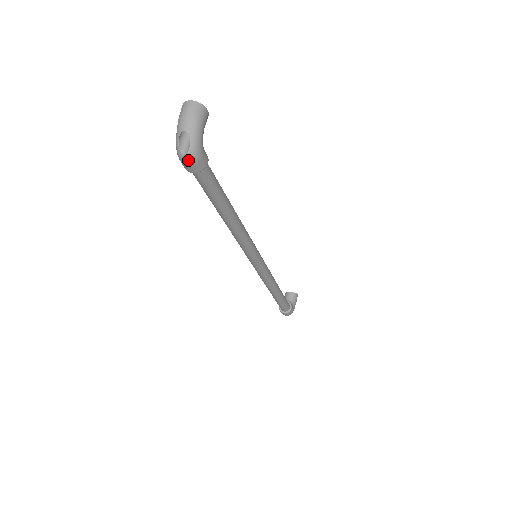
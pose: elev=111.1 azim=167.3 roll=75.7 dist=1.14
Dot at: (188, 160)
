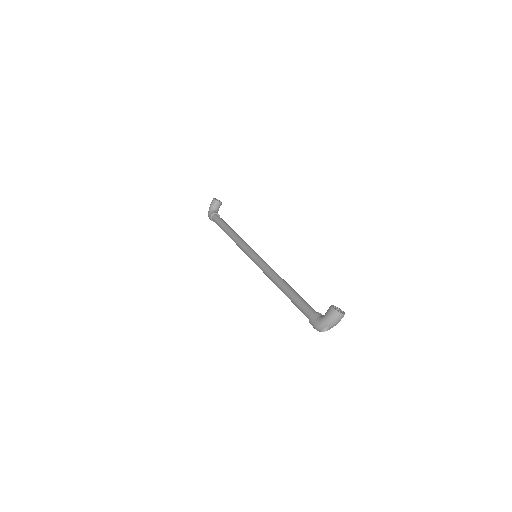
Dot at: (320, 331)
